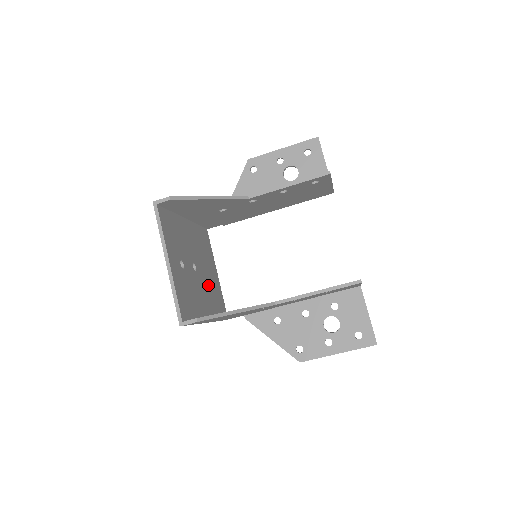
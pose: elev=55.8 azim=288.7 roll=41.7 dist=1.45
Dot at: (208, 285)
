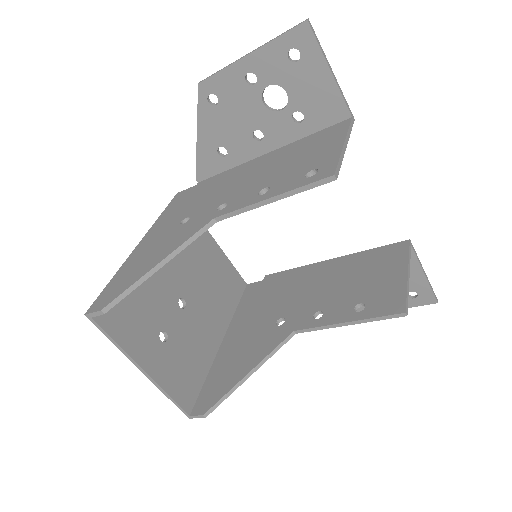
Dot at: (209, 291)
